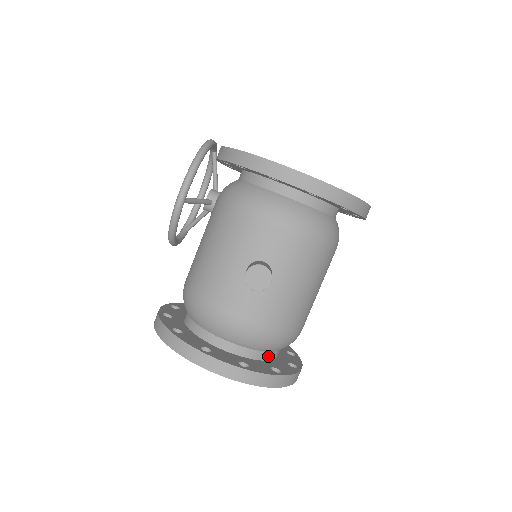
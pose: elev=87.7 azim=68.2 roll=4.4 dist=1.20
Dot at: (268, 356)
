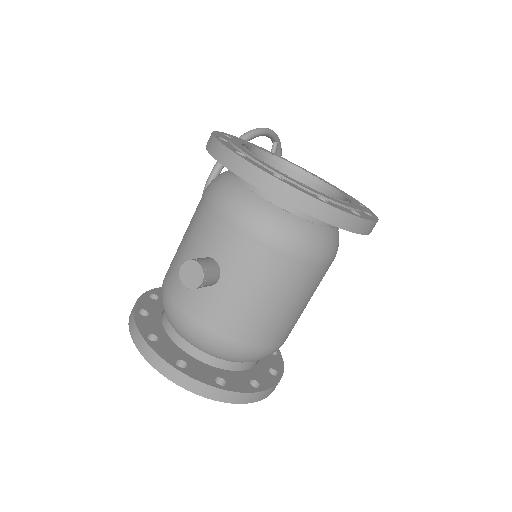
Dot at: (225, 365)
